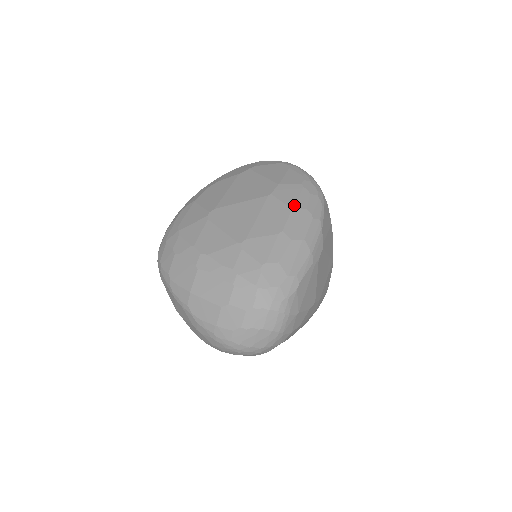
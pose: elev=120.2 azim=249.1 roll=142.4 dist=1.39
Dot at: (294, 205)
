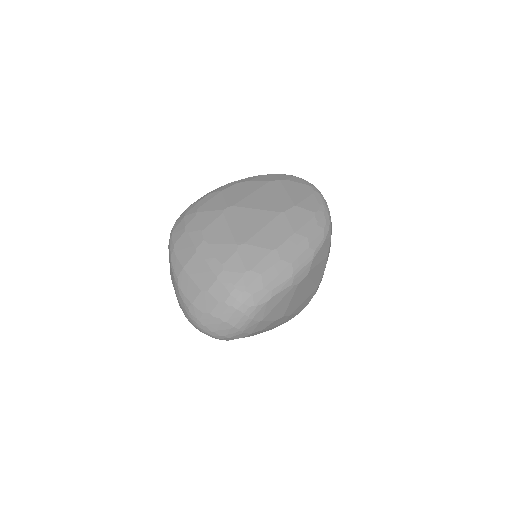
Dot at: (298, 230)
